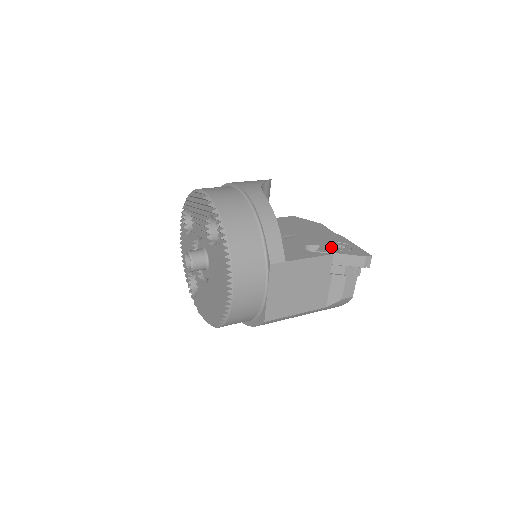
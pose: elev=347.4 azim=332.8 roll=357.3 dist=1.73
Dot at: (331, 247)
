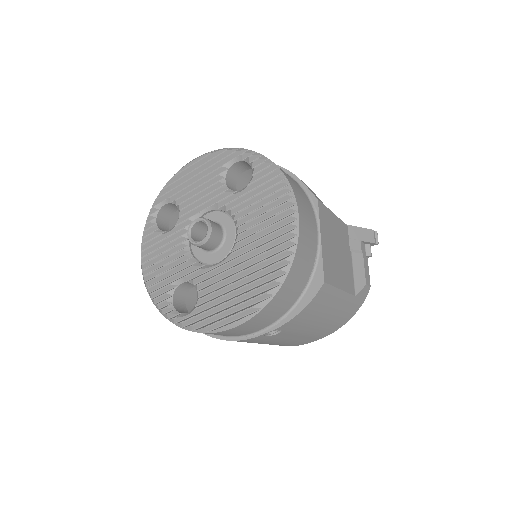
Dot at: occluded
